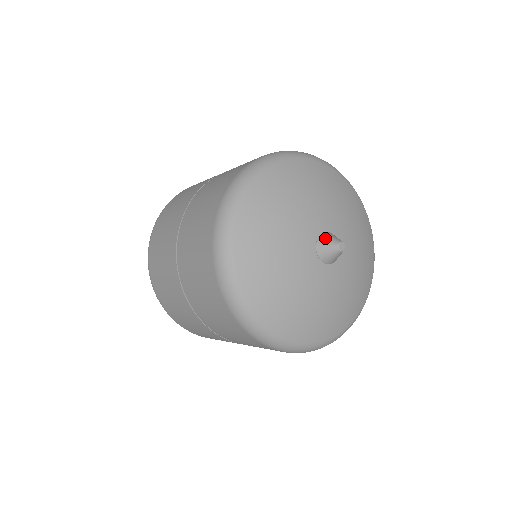
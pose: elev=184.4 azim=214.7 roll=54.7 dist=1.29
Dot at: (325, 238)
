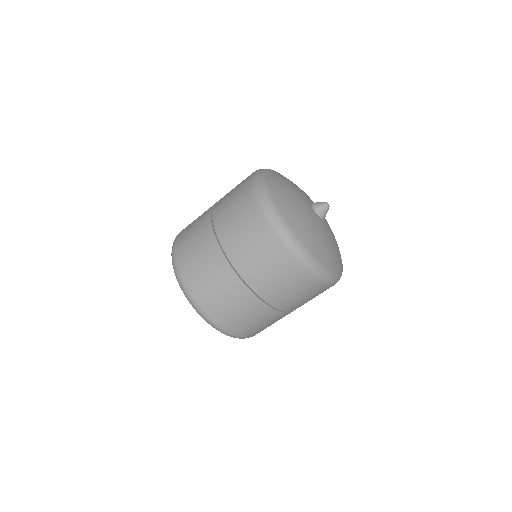
Dot at: (316, 204)
